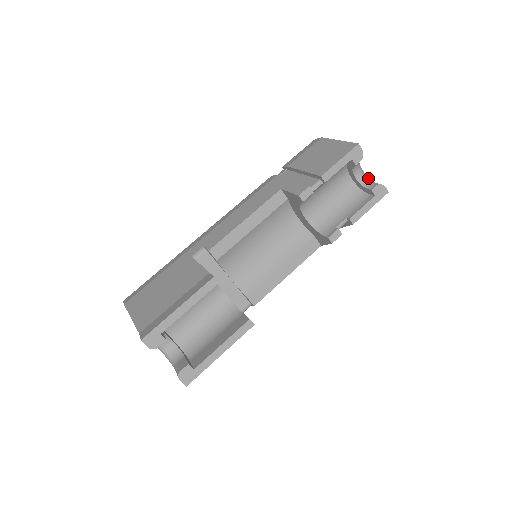
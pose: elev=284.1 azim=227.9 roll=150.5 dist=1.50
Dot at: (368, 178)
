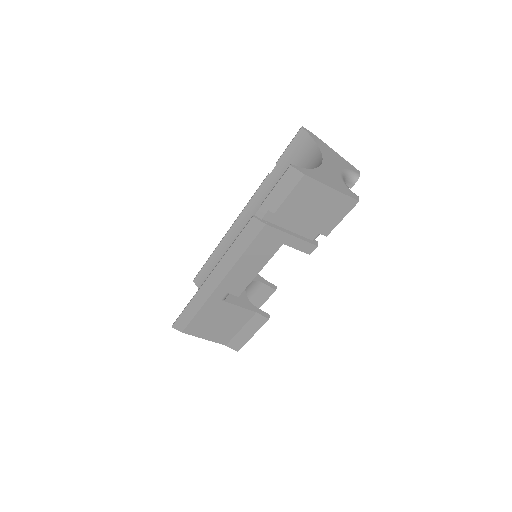
Dot at: (346, 177)
